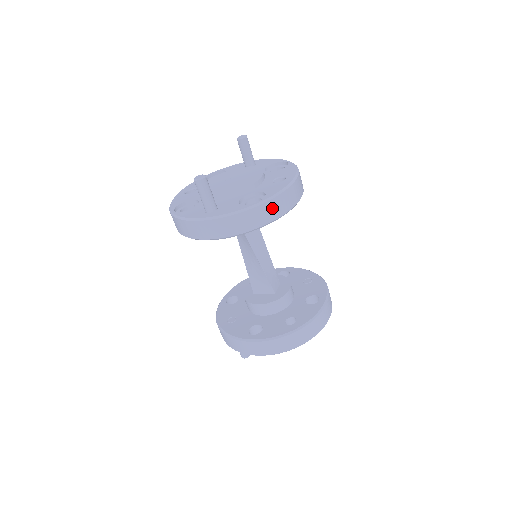
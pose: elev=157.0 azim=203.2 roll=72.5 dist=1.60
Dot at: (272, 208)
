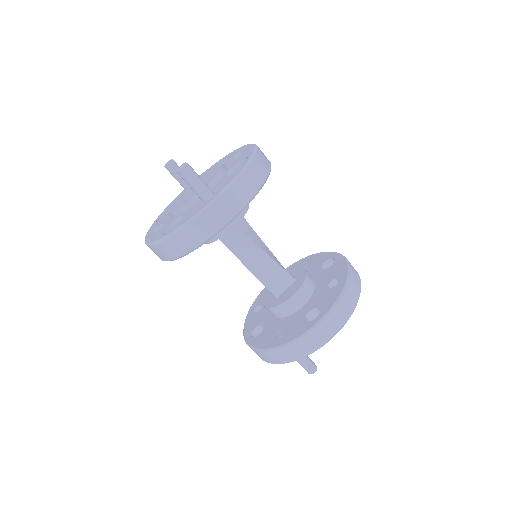
Dot at: (261, 162)
